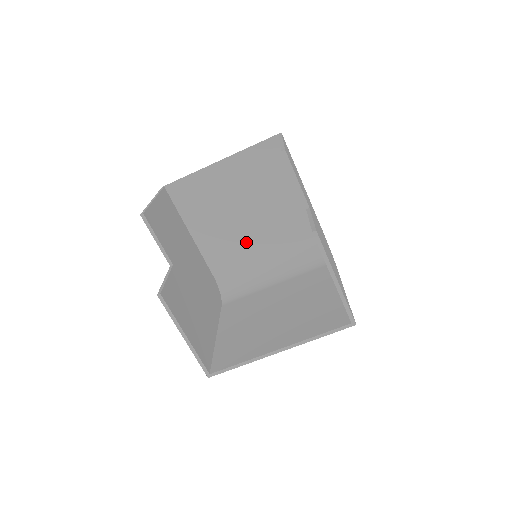
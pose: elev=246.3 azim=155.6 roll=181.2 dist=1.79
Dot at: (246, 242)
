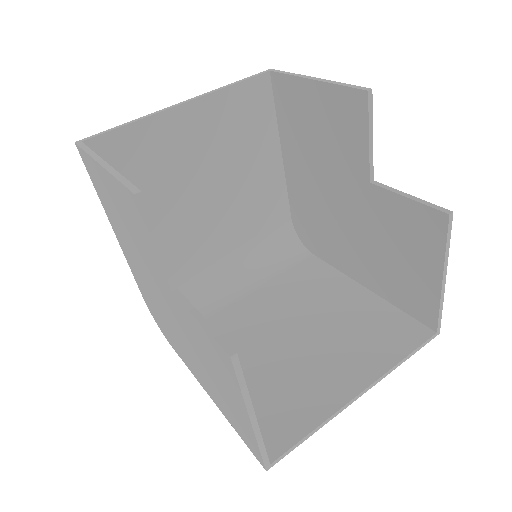
Dot at: (202, 236)
